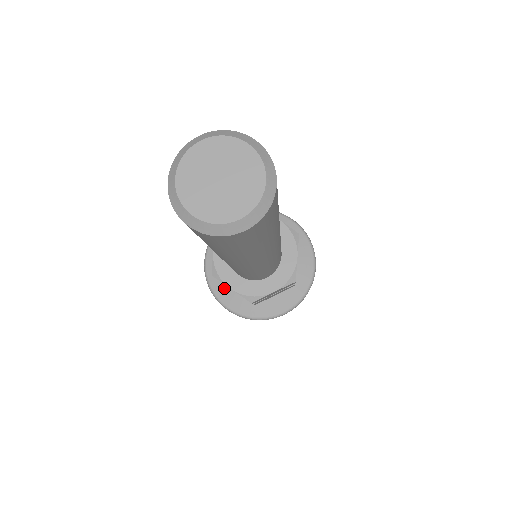
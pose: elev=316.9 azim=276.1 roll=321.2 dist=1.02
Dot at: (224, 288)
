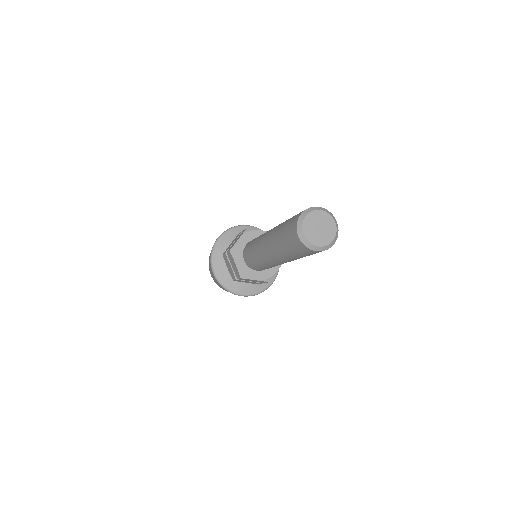
Dot at: (235, 284)
